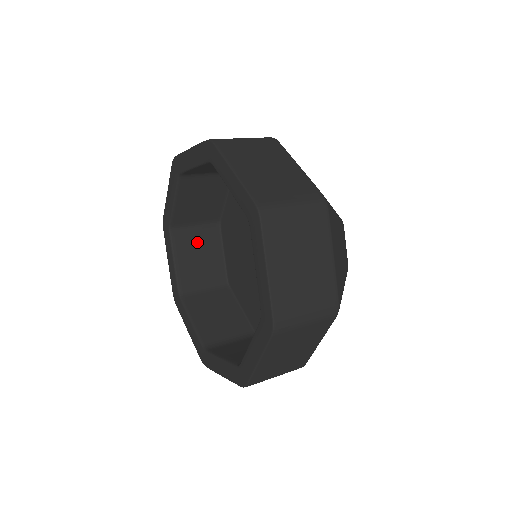
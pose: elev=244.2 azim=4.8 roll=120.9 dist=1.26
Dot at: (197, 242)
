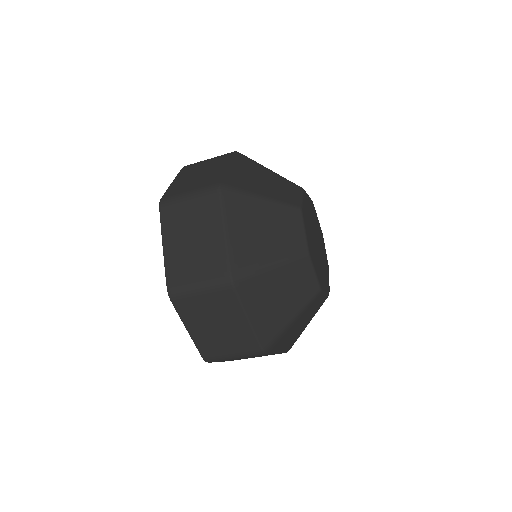
Dot at: occluded
